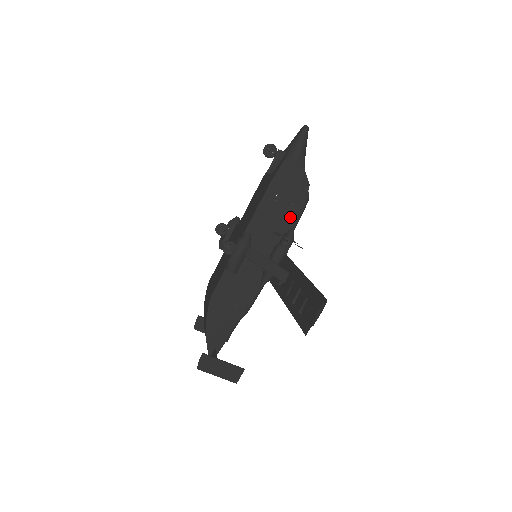
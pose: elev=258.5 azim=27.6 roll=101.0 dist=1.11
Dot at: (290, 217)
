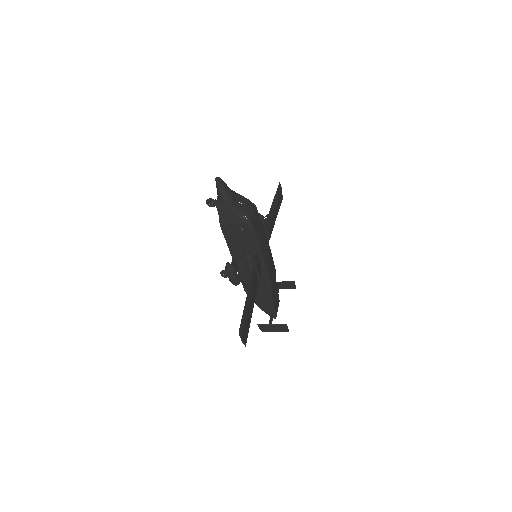
Dot at: (248, 237)
